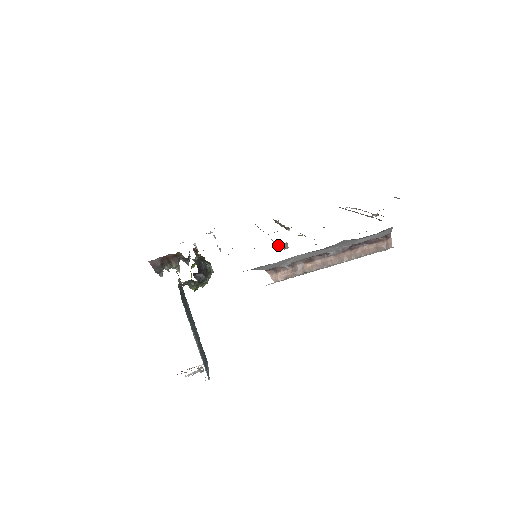
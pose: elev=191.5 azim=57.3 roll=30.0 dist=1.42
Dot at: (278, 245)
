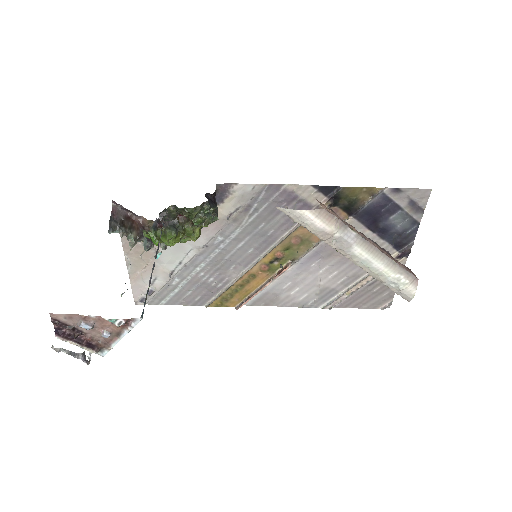
Dot at: occluded
